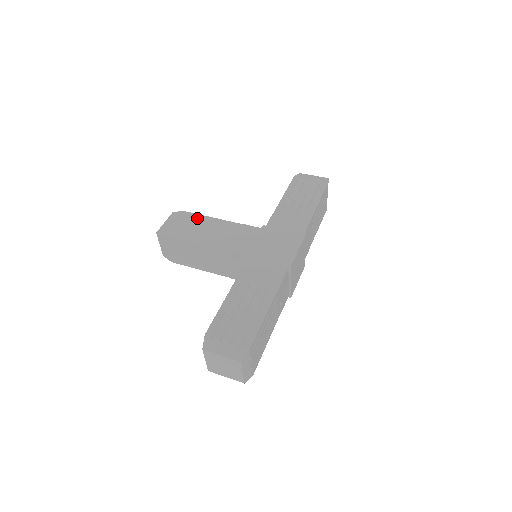
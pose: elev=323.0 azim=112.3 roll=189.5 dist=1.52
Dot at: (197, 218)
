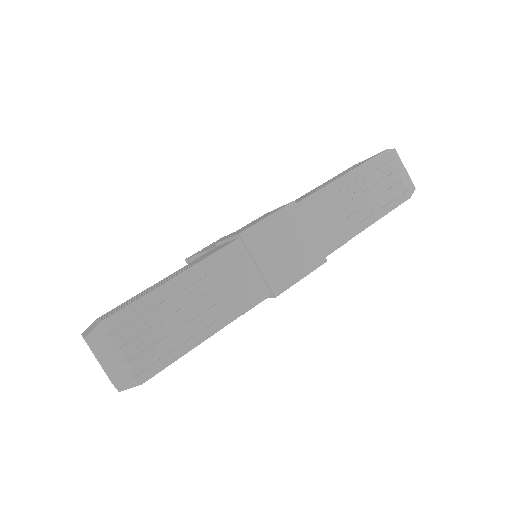
Dot at: occluded
